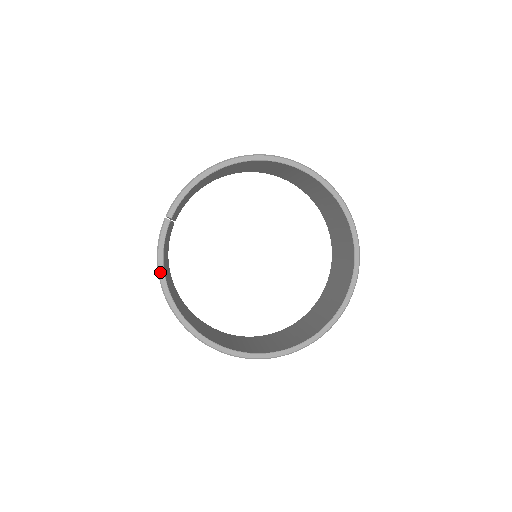
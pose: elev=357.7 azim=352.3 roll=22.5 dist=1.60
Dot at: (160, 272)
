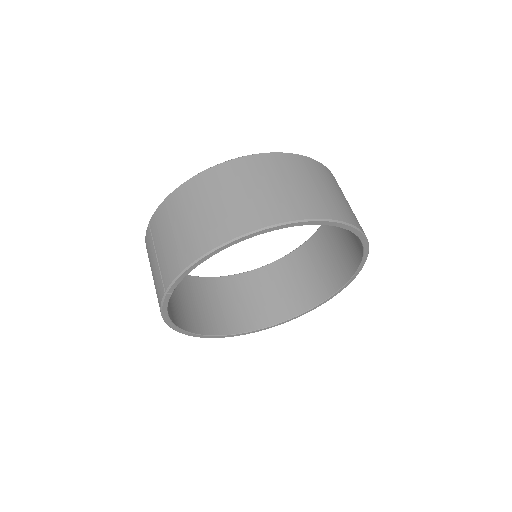
Dot at: (167, 321)
